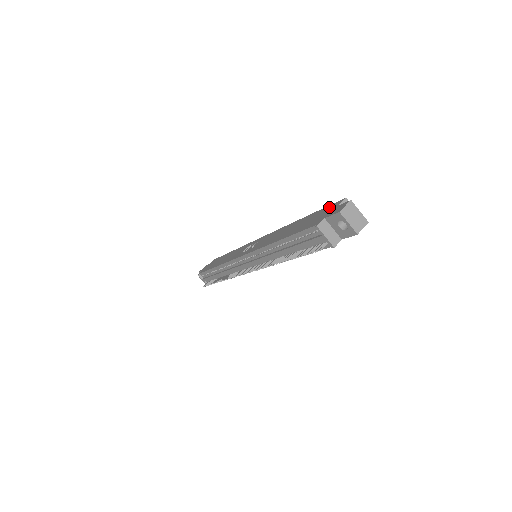
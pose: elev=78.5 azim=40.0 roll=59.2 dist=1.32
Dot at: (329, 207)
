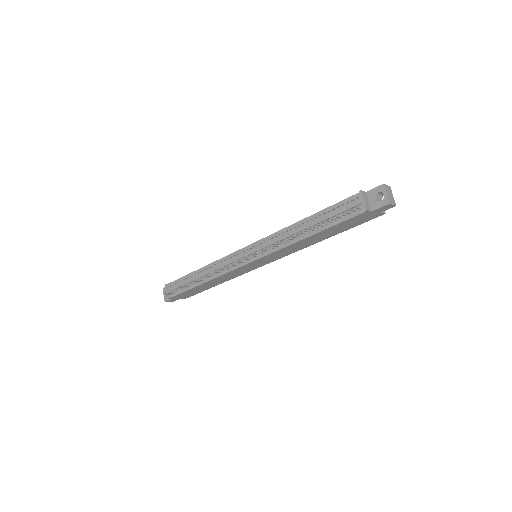
Dot at: occluded
